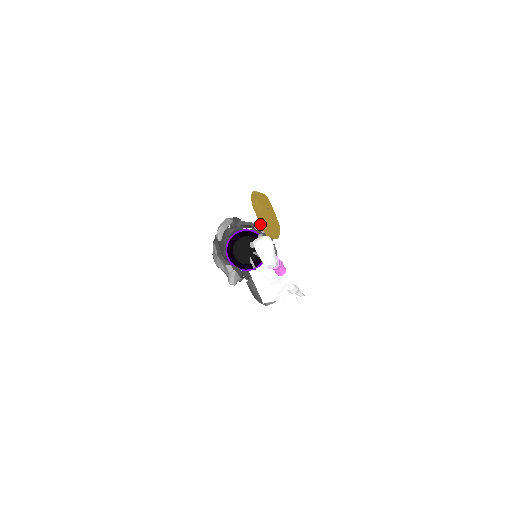
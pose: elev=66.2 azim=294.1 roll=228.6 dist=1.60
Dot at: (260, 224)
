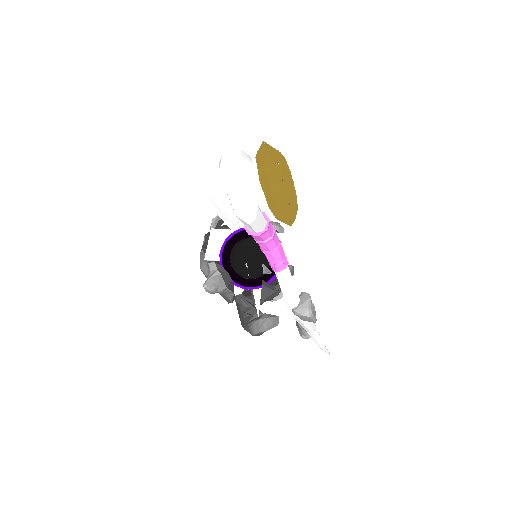
Dot at: (260, 183)
